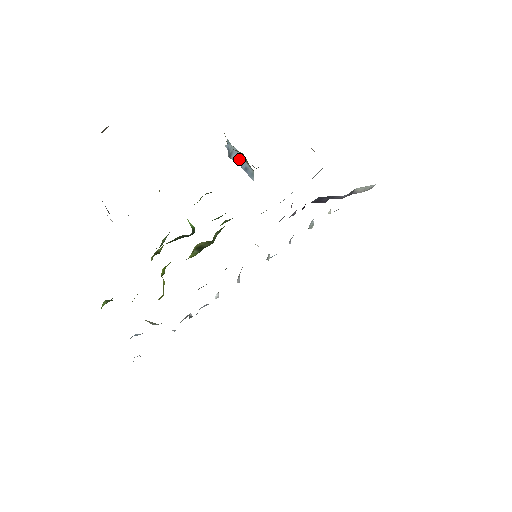
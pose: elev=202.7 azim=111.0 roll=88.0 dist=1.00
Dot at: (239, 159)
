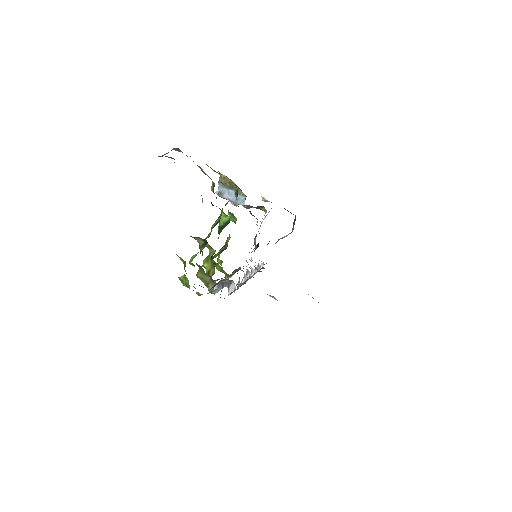
Dot at: (230, 195)
